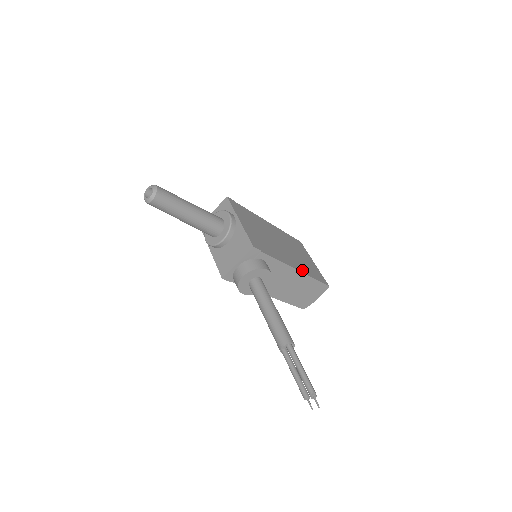
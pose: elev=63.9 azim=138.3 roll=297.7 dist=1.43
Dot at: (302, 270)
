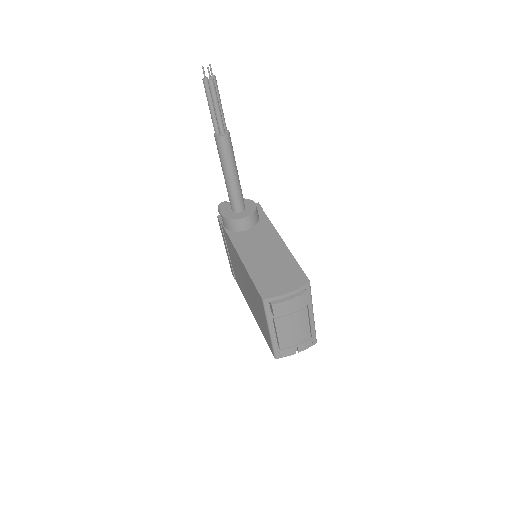
Dot at: occluded
